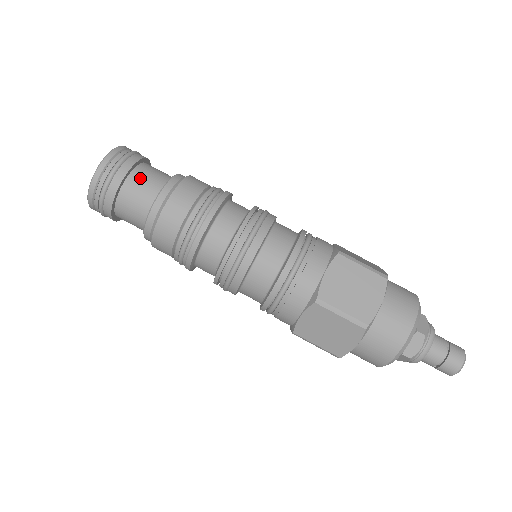
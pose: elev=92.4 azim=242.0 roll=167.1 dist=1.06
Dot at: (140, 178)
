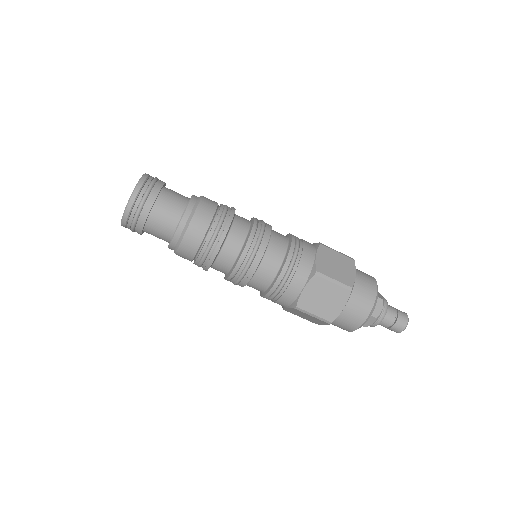
Dot at: (159, 216)
